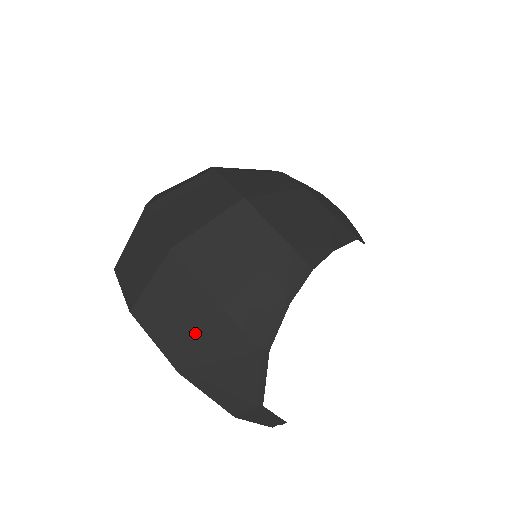
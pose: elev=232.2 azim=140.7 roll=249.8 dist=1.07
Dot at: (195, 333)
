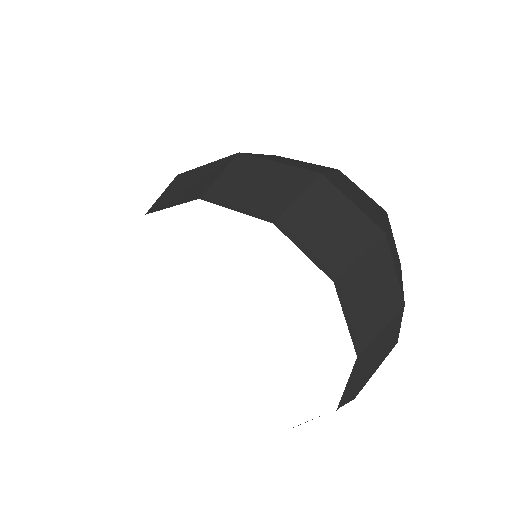
Dot at: (381, 318)
